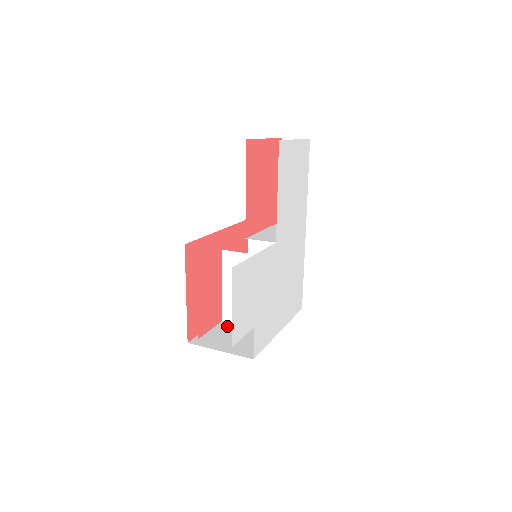
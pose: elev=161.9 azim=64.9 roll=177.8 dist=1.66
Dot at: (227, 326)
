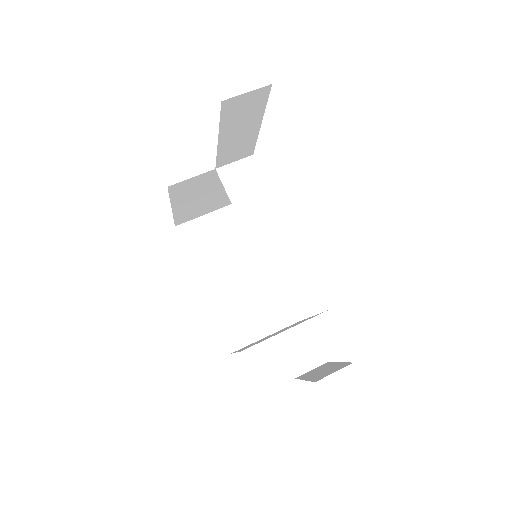
Dot at: (289, 339)
